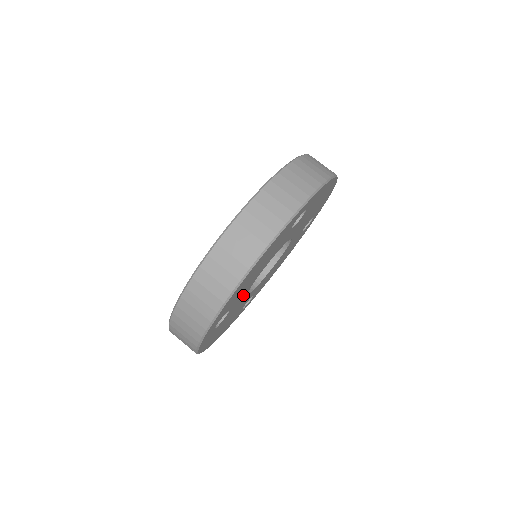
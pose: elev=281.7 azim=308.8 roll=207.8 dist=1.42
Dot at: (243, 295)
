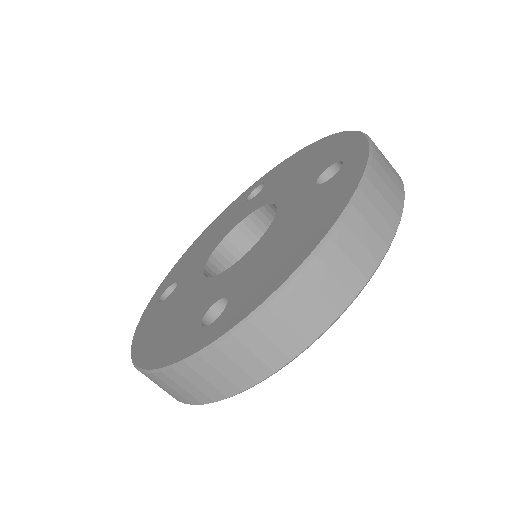
Dot at: occluded
